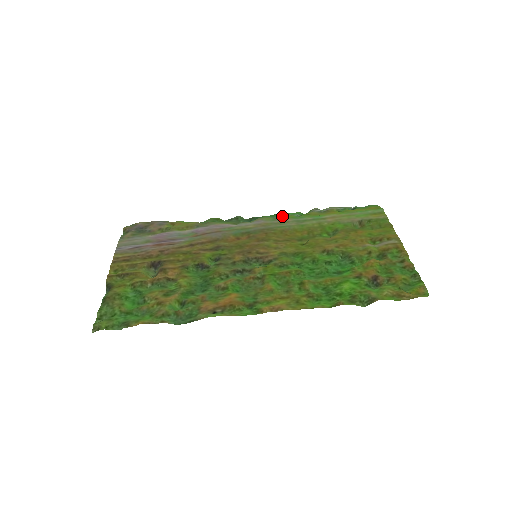
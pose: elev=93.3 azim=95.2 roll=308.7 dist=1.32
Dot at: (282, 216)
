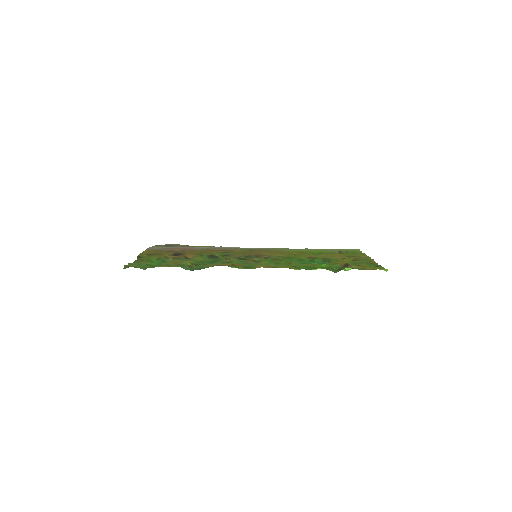
Dot at: occluded
